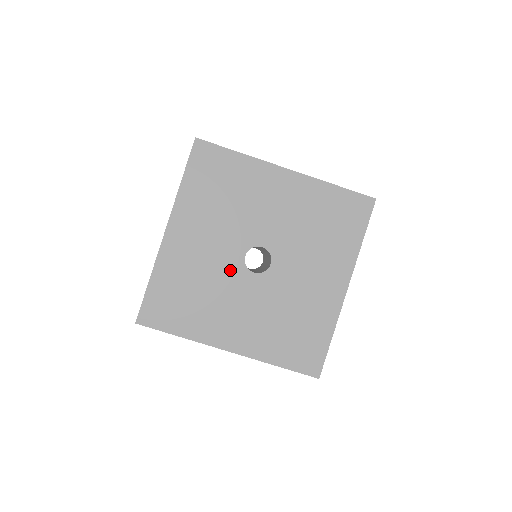
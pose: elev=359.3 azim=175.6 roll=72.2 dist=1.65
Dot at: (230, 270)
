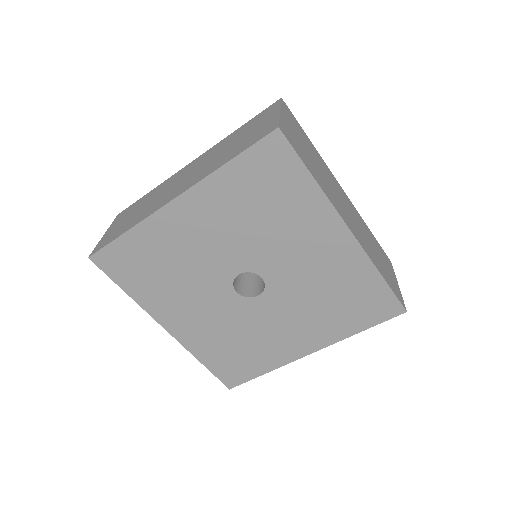
Dot at: (215, 276)
